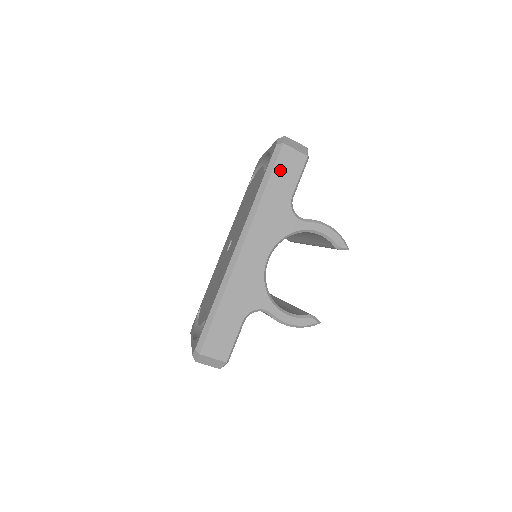
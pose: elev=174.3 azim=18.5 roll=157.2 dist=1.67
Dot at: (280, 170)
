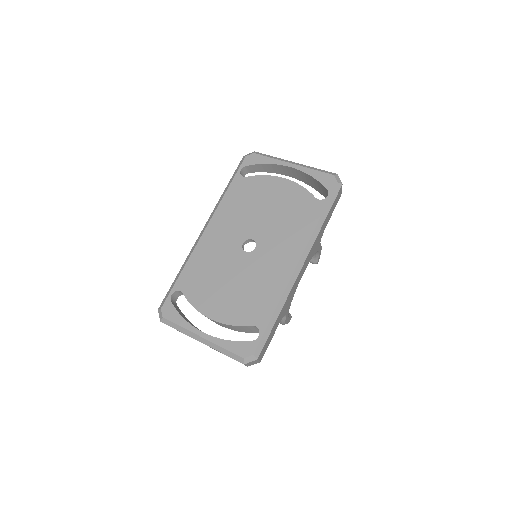
Dot at: (333, 205)
